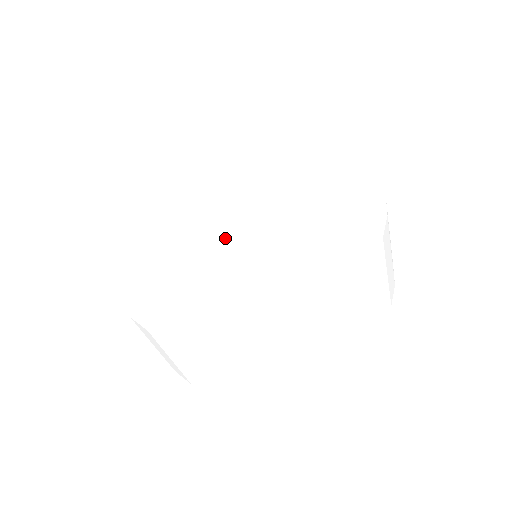
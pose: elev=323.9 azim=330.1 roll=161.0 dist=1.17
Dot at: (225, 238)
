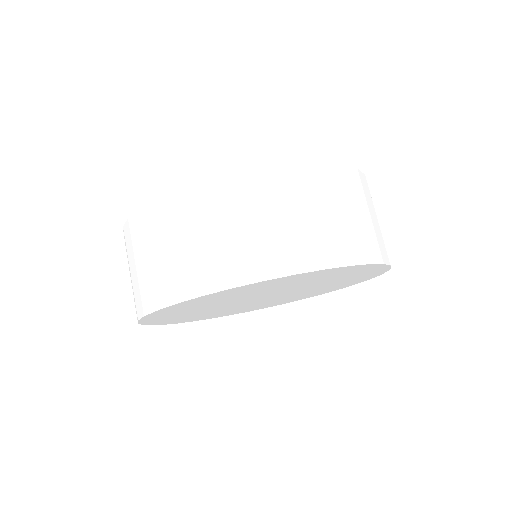
Dot at: occluded
